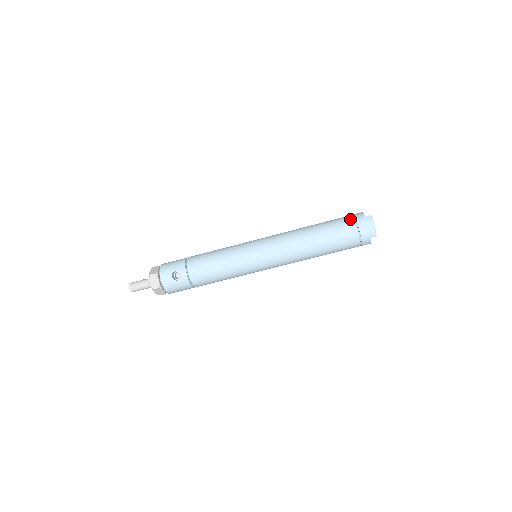
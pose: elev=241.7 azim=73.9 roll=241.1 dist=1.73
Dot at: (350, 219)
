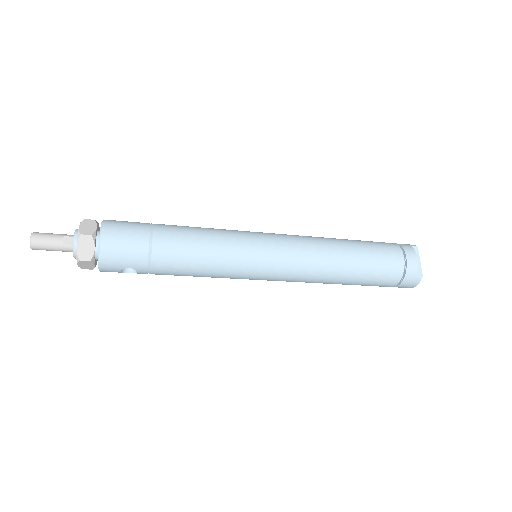
Dot at: (399, 275)
